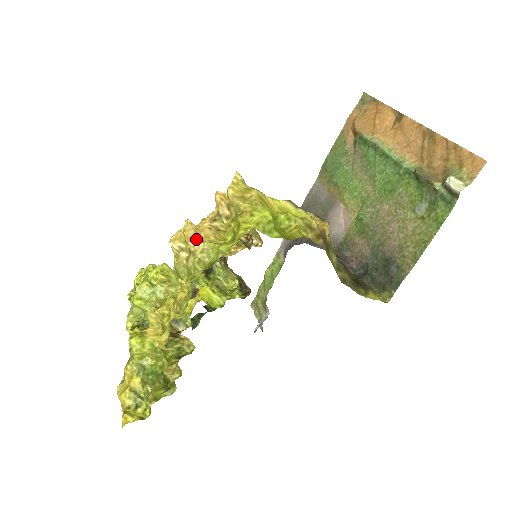
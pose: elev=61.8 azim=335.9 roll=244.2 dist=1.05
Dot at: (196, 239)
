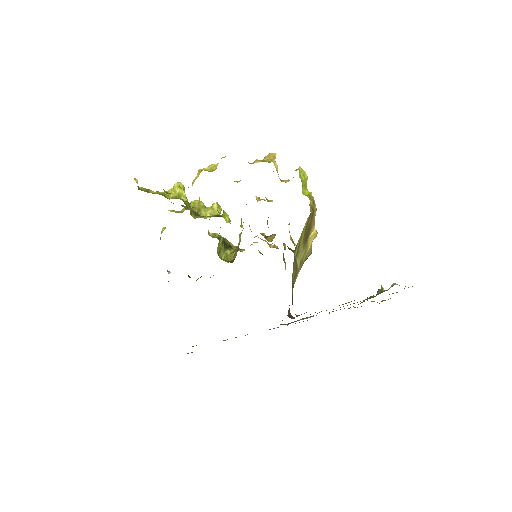
Dot at: (271, 157)
